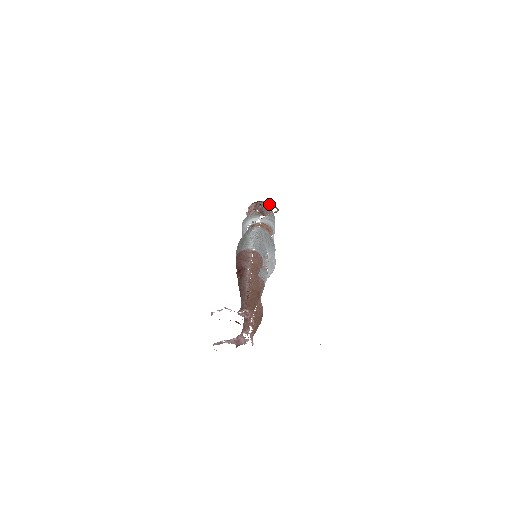
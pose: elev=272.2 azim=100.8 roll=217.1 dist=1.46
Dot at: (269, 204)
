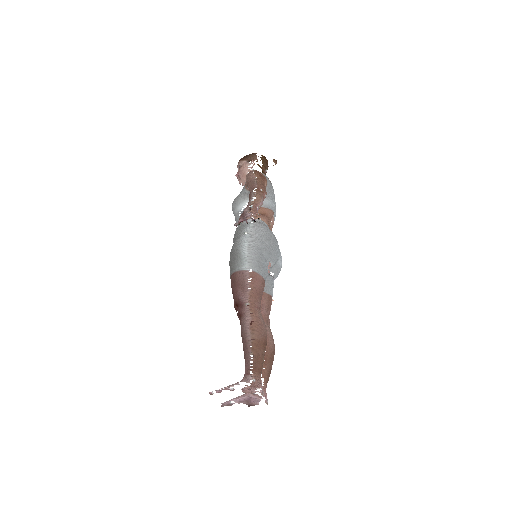
Dot at: (260, 214)
